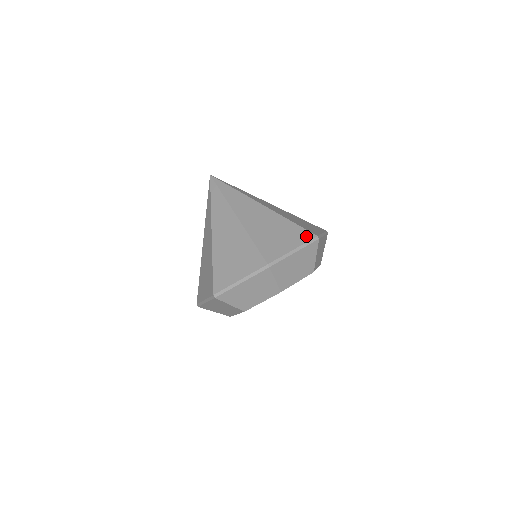
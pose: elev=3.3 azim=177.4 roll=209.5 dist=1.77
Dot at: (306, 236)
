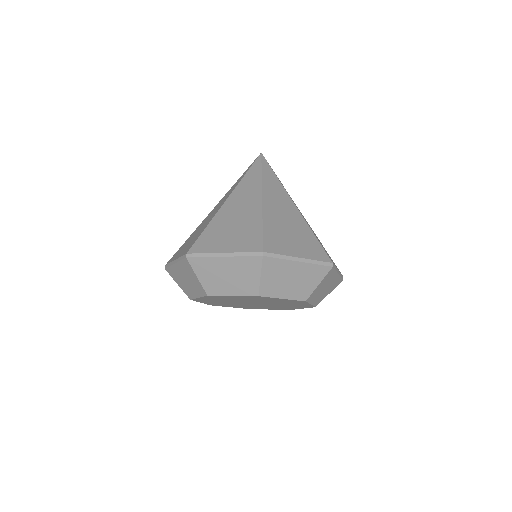
Dot at: (253, 246)
